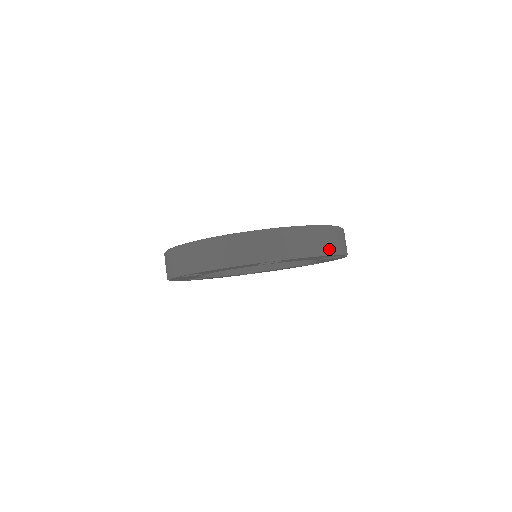
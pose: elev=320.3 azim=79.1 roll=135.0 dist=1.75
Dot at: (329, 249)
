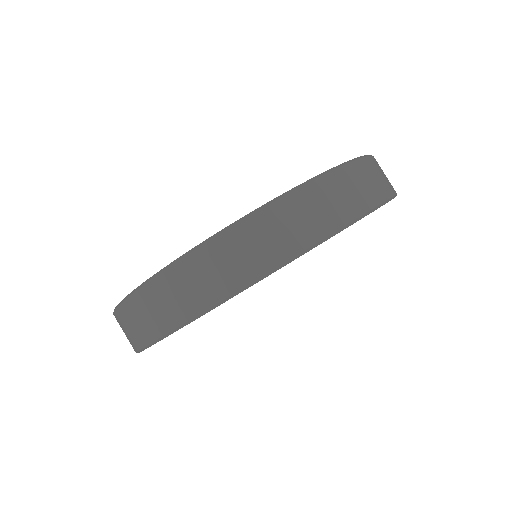
Dot at: (382, 192)
